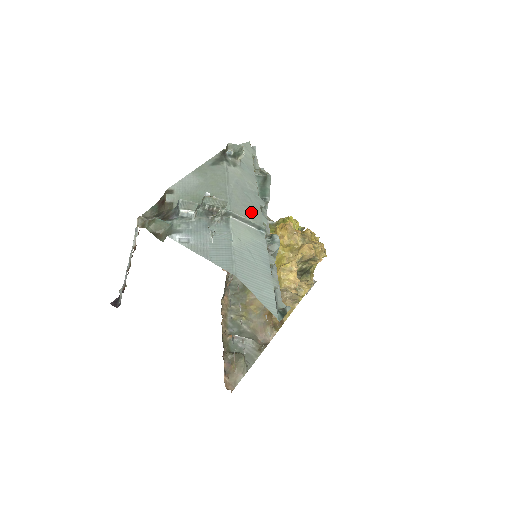
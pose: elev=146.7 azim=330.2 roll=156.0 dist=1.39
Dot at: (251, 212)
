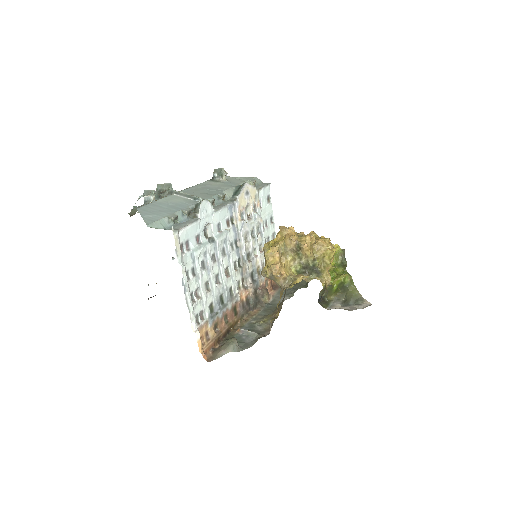
Dot at: (200, 195)
